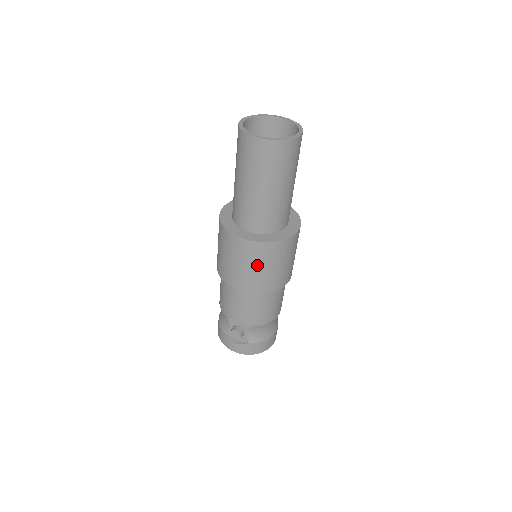
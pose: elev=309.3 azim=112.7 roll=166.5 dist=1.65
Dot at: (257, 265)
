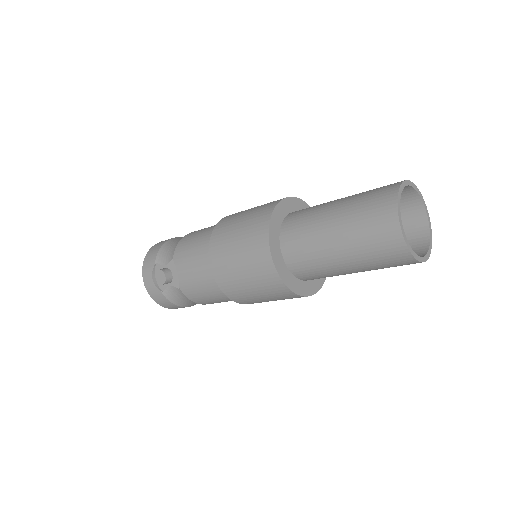
Dot at: (250, 277)
